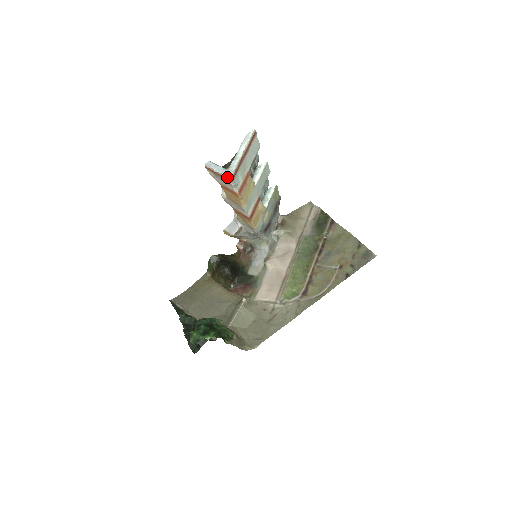
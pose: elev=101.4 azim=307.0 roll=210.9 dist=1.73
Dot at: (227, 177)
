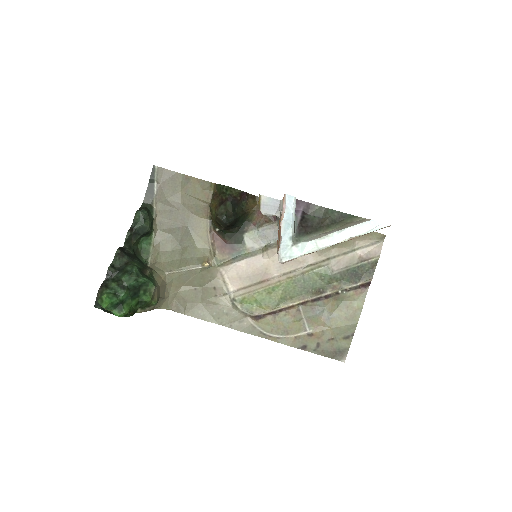
Dot at: (279, 256)
